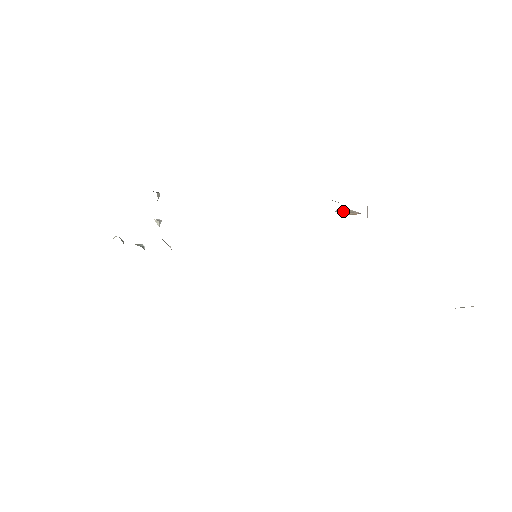
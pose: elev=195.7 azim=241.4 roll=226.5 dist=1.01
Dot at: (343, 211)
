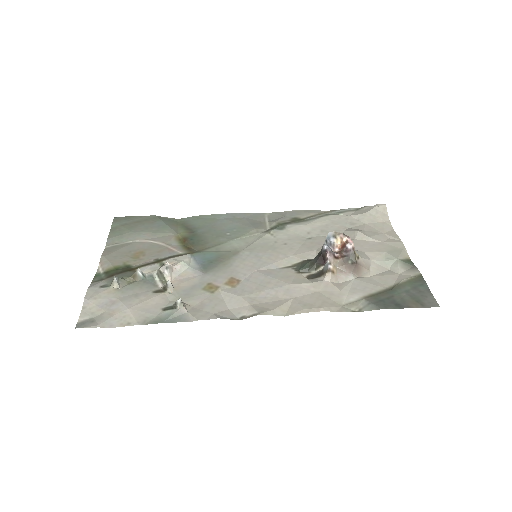
Dot at: (332, 237)
